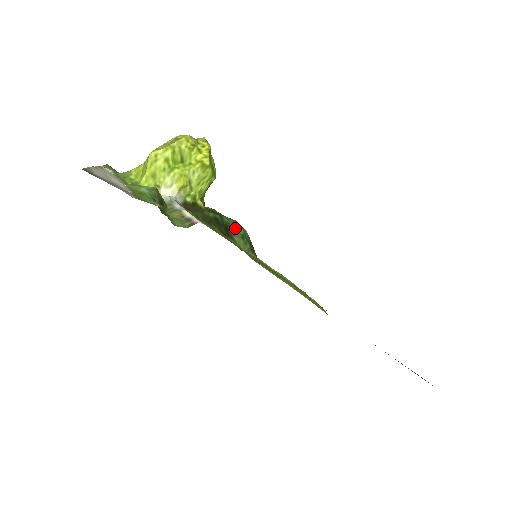
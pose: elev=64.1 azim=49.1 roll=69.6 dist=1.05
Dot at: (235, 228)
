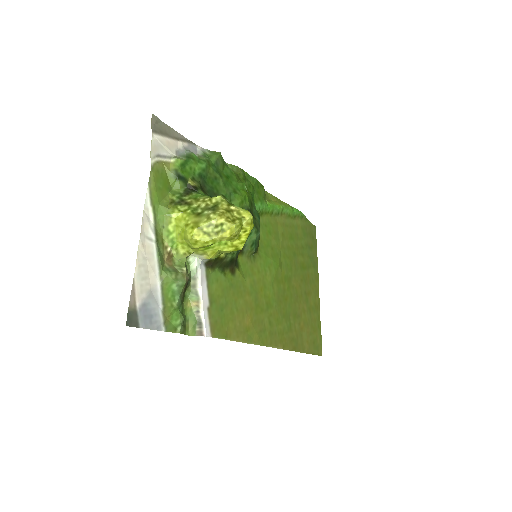
Dot at: (250, 237)
